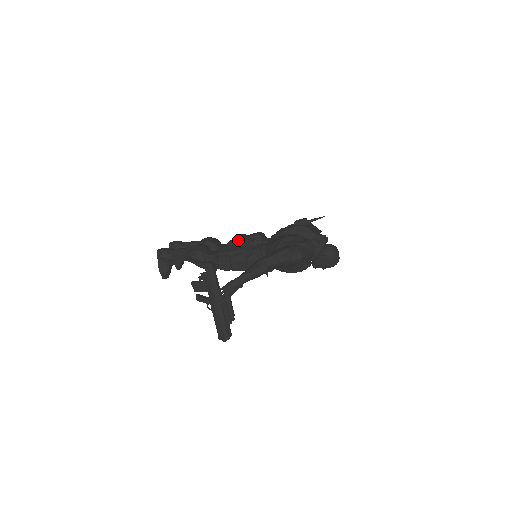
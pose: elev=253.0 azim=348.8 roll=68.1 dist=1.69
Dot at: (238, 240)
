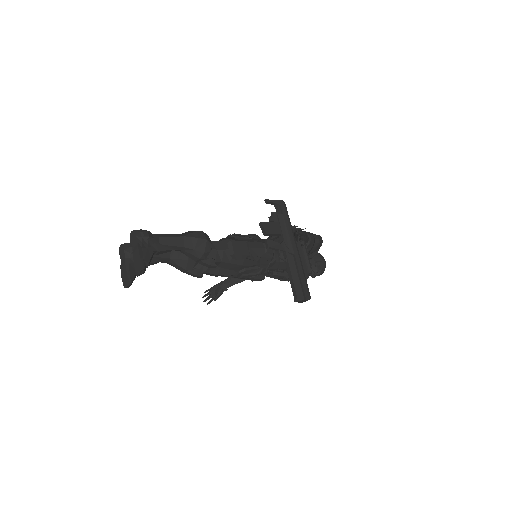
Dot at: (238, 235)
